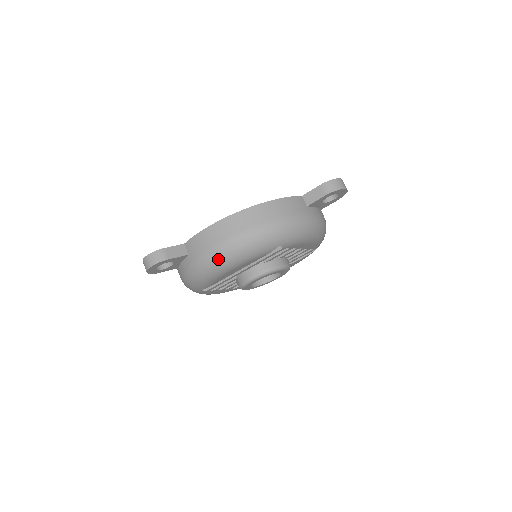
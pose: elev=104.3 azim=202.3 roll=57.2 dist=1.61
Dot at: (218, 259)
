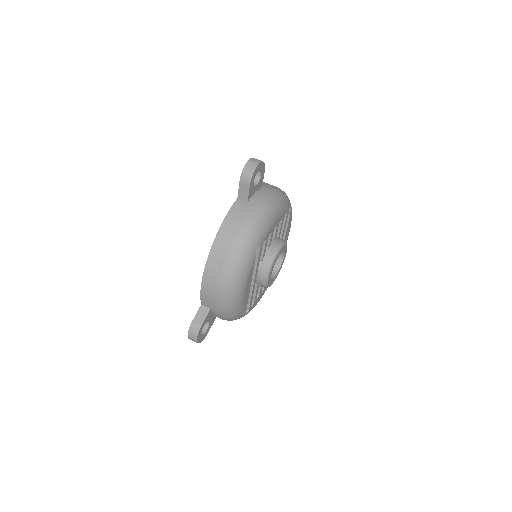
Dot at: (228, 298)
